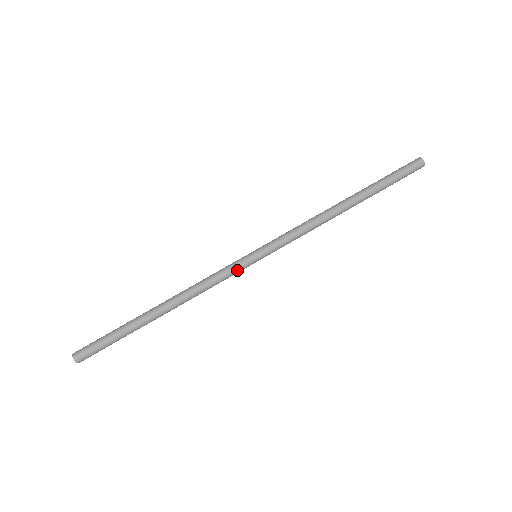
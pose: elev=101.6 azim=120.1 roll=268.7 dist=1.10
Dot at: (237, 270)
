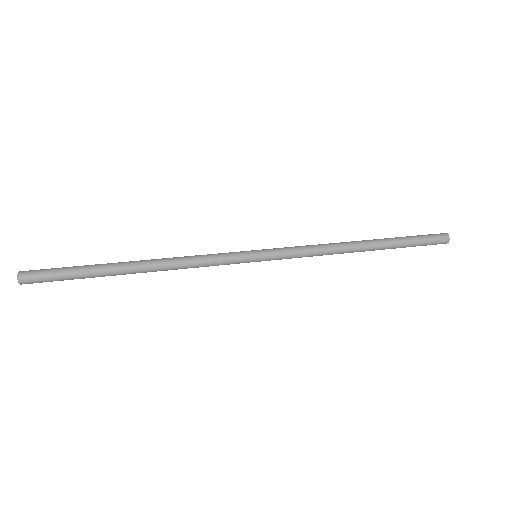
Dot at: (232, 261)
